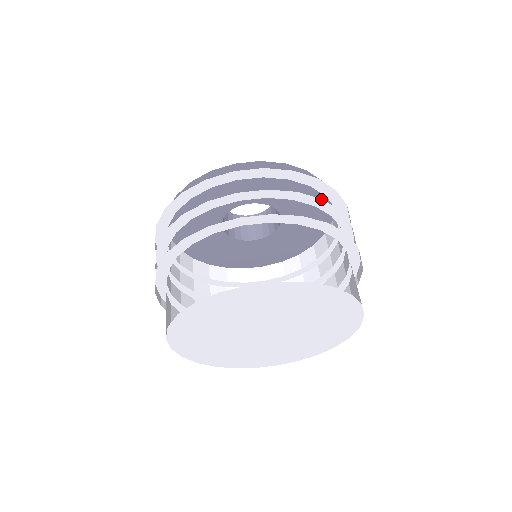
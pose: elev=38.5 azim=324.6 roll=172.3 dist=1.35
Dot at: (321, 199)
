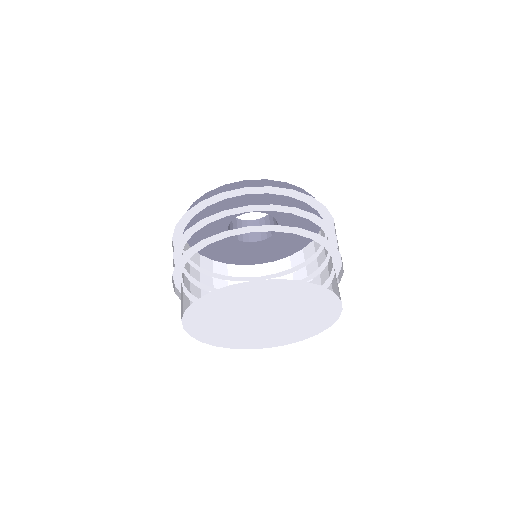
Dot at: (314, 214)
